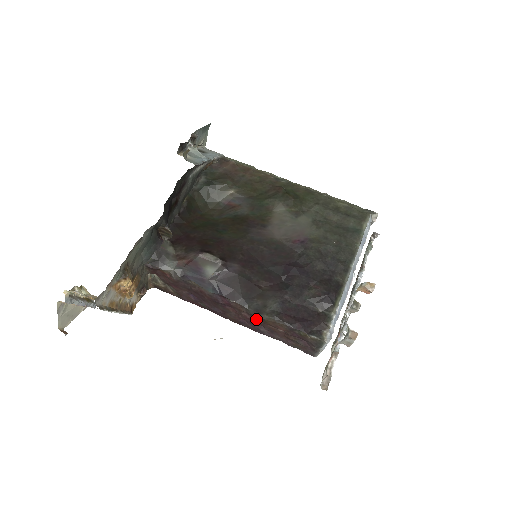
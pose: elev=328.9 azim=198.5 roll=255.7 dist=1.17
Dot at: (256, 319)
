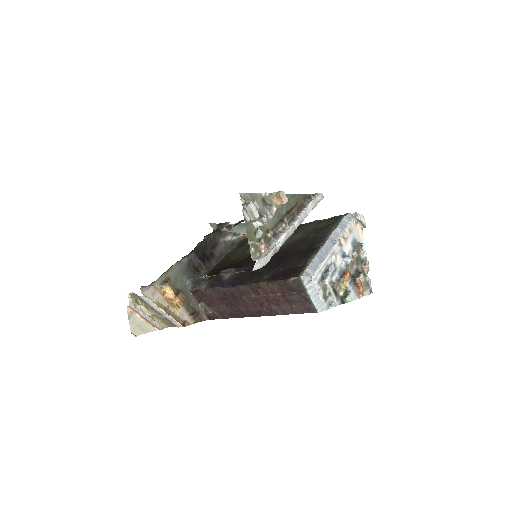
Dot at: (258, 291)
